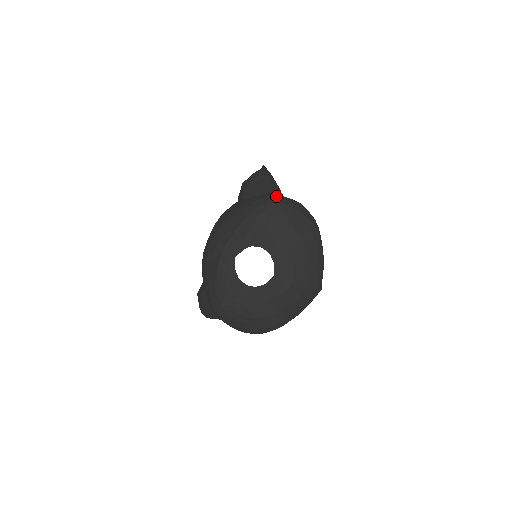
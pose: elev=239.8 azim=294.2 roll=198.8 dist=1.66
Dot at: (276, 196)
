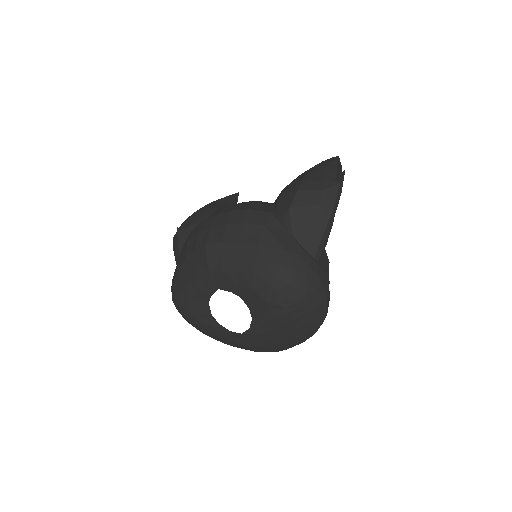
Dot at: (307, 274)
